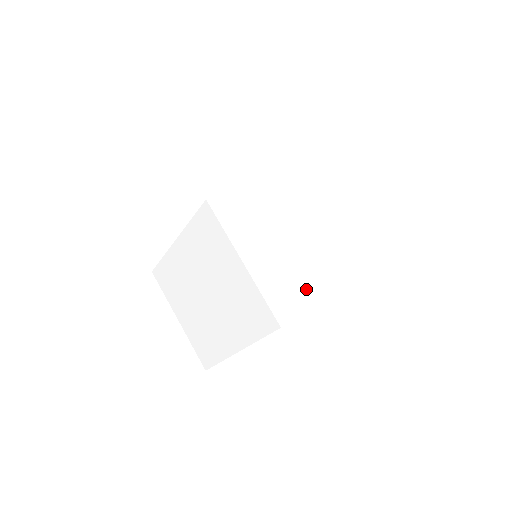
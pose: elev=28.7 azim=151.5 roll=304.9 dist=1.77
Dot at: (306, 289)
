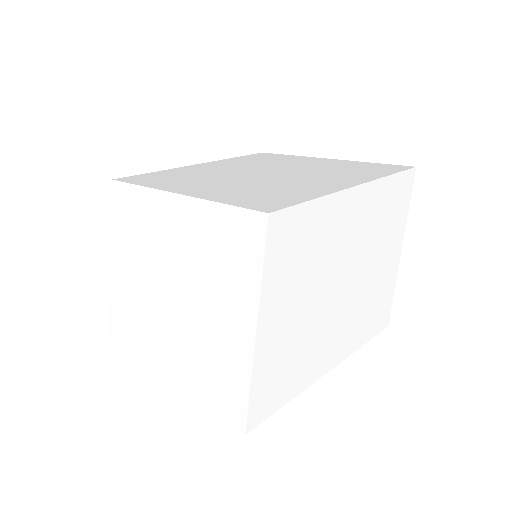
Dot at: (299, 383)
